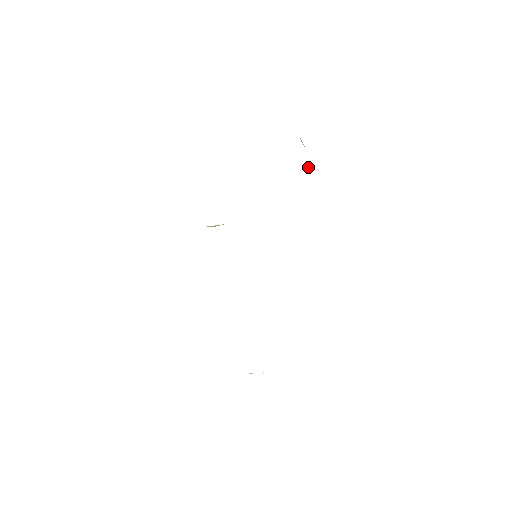
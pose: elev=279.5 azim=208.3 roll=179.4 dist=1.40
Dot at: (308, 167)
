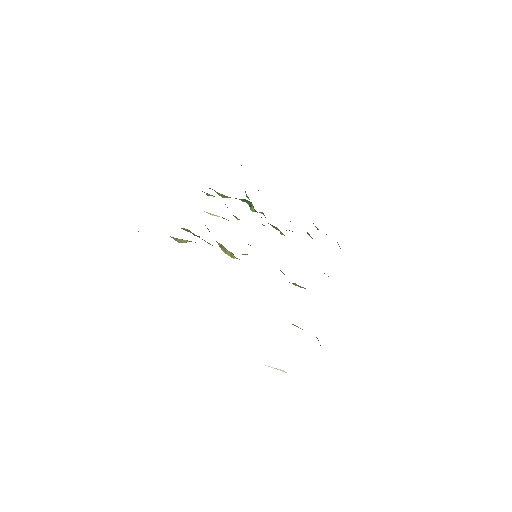
Dot at: occluded
